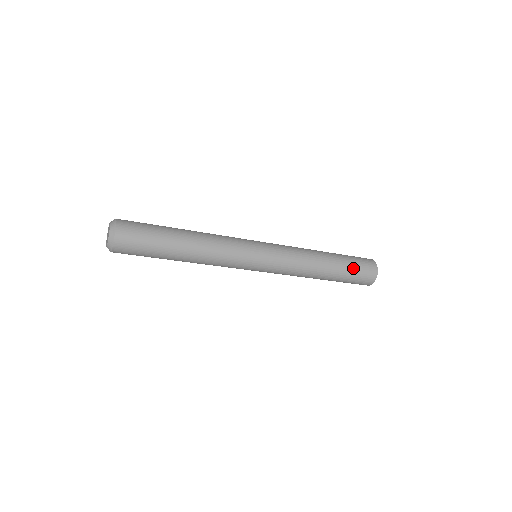
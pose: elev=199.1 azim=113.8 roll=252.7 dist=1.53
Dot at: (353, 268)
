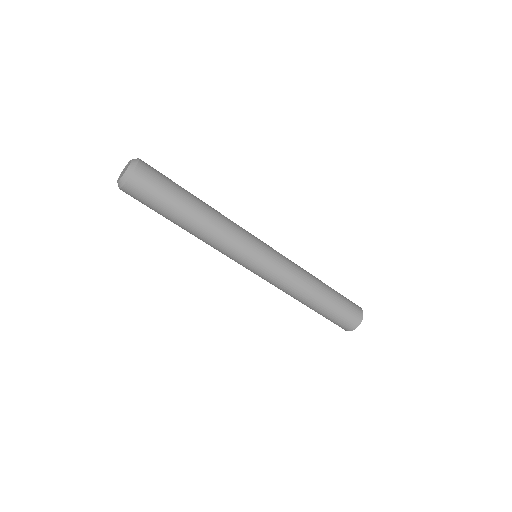
Dot at: (337, 313)
